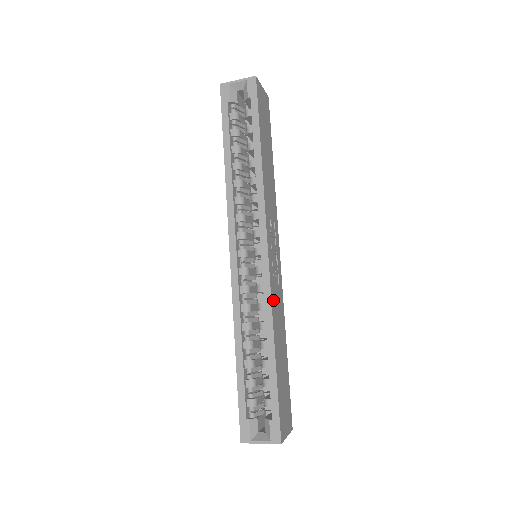
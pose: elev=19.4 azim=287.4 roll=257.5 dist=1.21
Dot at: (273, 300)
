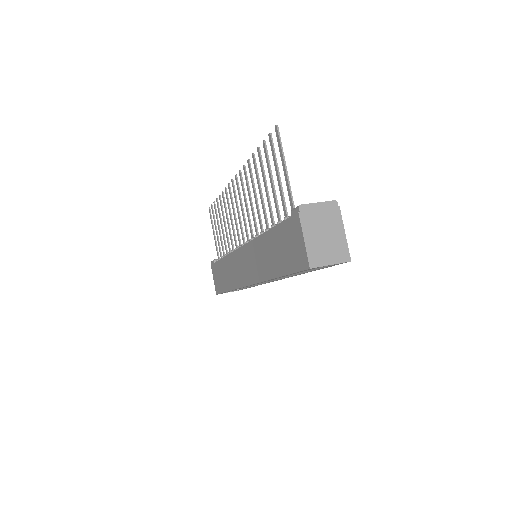
Dot at: occluded
